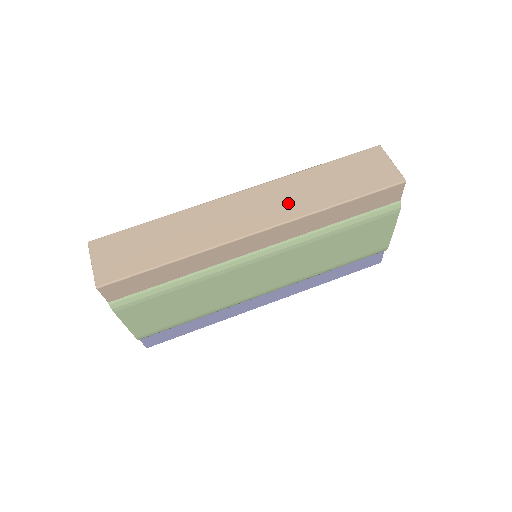
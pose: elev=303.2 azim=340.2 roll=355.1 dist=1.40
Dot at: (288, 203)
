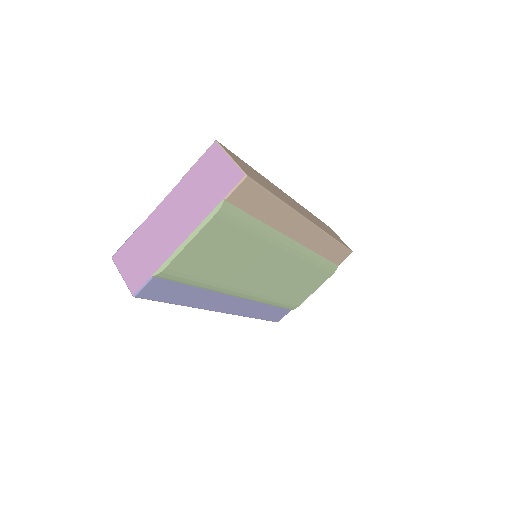
Dot at: (315, 221)
